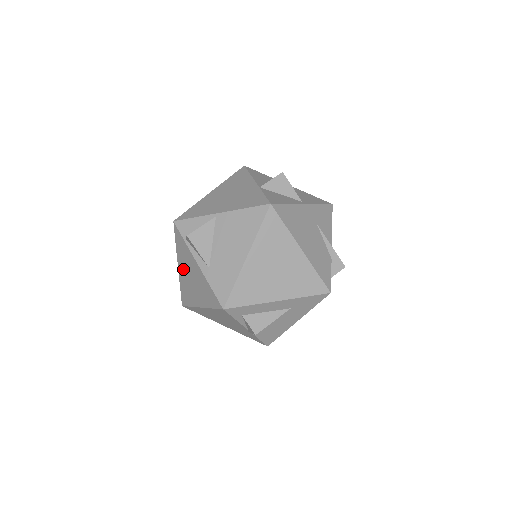
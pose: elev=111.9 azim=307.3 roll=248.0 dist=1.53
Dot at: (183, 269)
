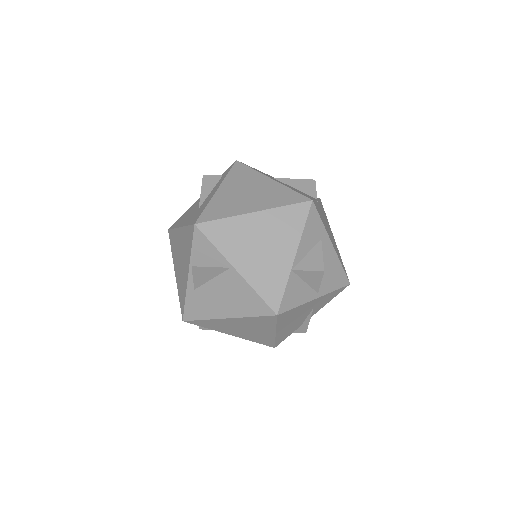
Dot at: (181, 240)
